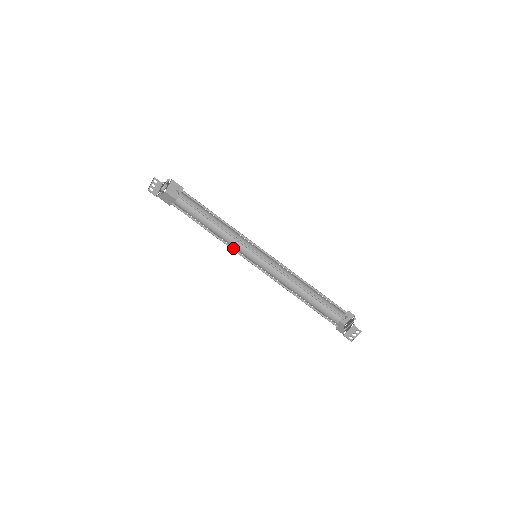
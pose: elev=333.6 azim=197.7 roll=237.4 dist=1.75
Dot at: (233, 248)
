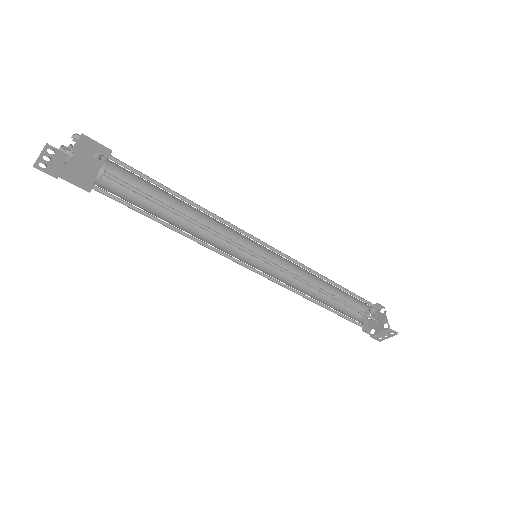
Dot at: (218, 250)
